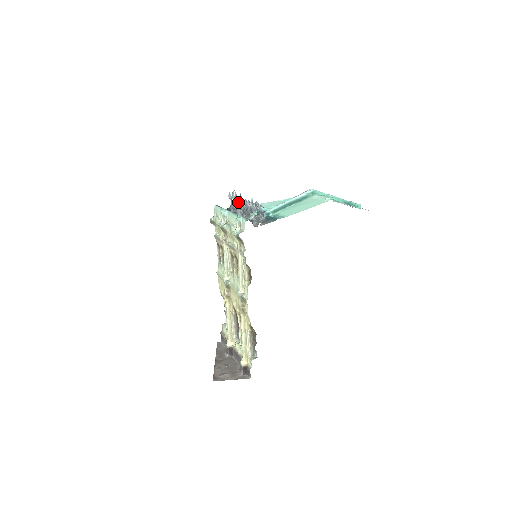
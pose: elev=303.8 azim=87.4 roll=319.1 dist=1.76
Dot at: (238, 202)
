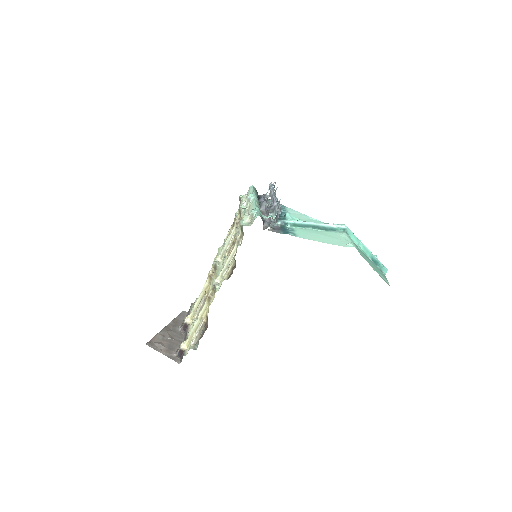
Dot at: (271, 195)
